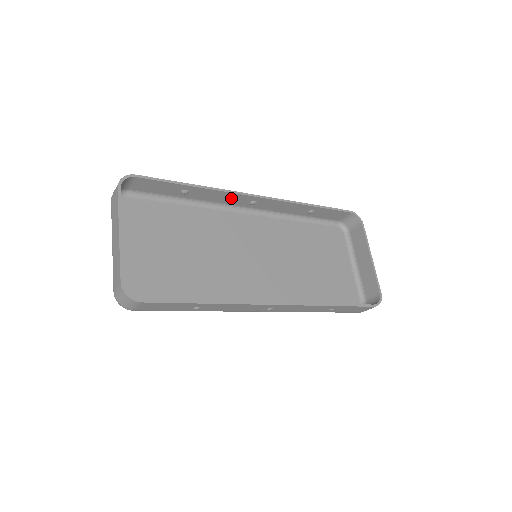
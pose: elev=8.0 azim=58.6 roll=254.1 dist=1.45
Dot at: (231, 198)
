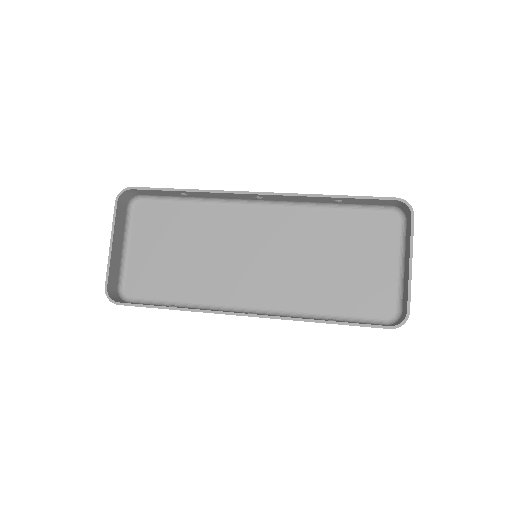
Dot at: (232, 195)
